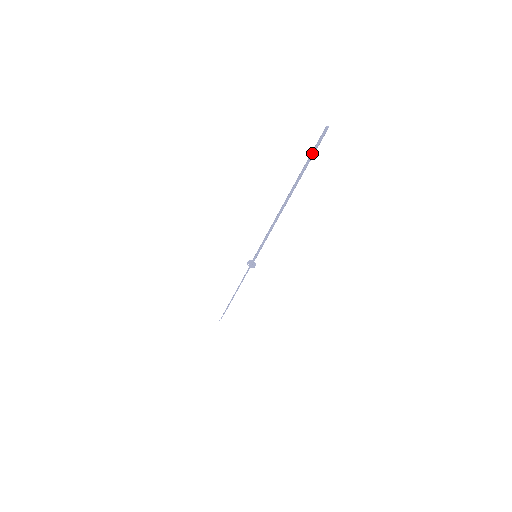
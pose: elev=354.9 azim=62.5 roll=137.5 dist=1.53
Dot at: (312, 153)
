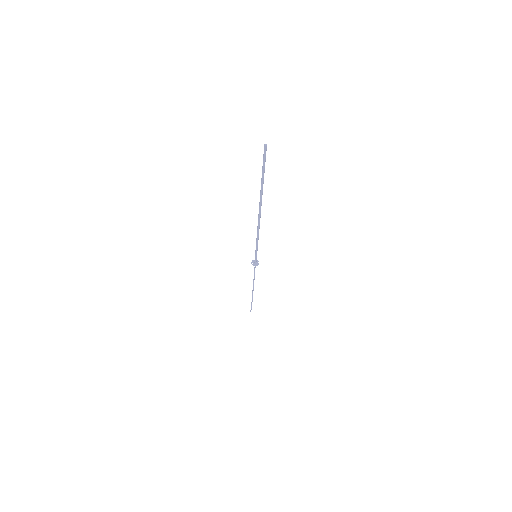
Dot at: (262, 167)
